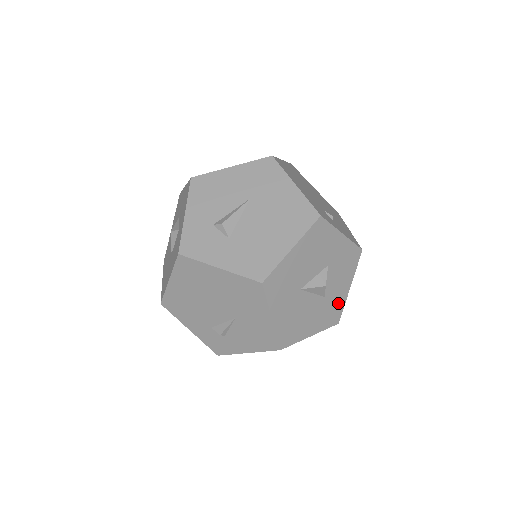
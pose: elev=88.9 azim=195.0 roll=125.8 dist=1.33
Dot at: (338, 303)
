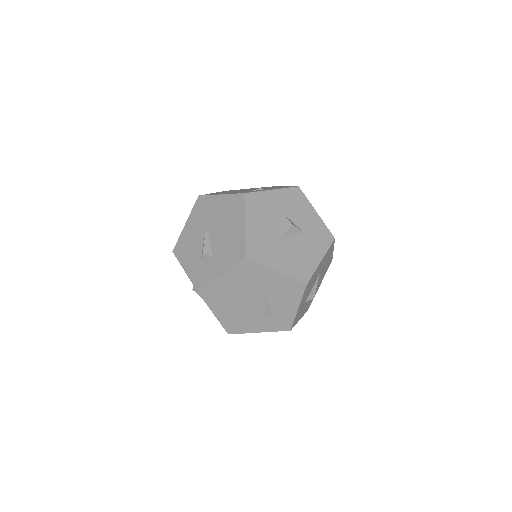
Dot at: (319, 228)
